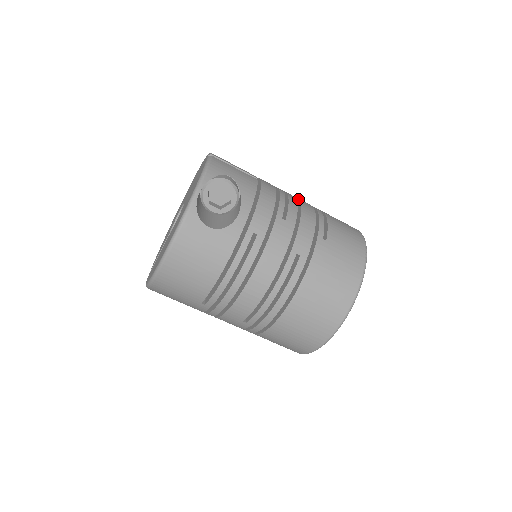
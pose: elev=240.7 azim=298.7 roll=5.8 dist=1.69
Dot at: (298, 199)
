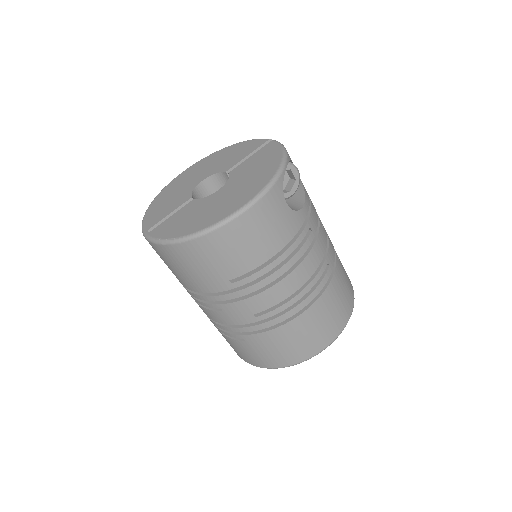
Dot at: occluded
